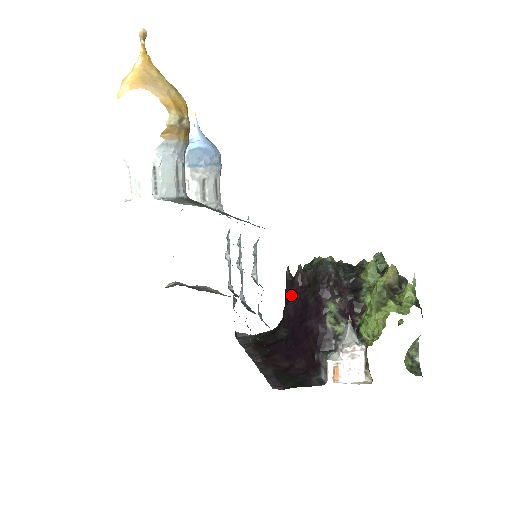
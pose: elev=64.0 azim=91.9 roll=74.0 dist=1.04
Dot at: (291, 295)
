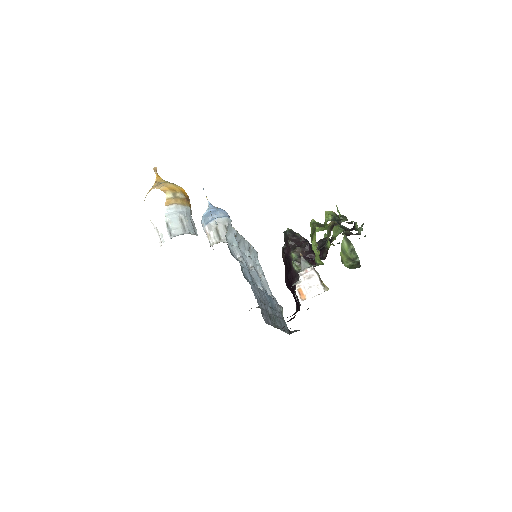
Dot at: (285, 270)
